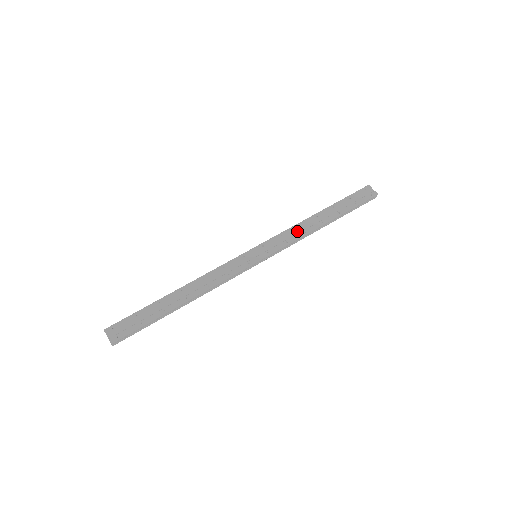
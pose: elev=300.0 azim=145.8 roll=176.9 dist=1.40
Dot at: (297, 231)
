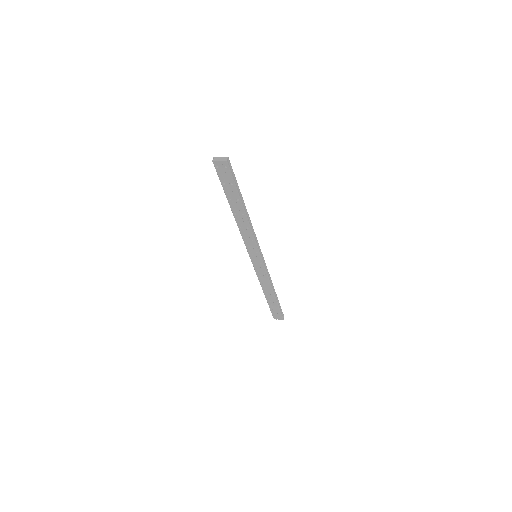
Dot at: occluded
